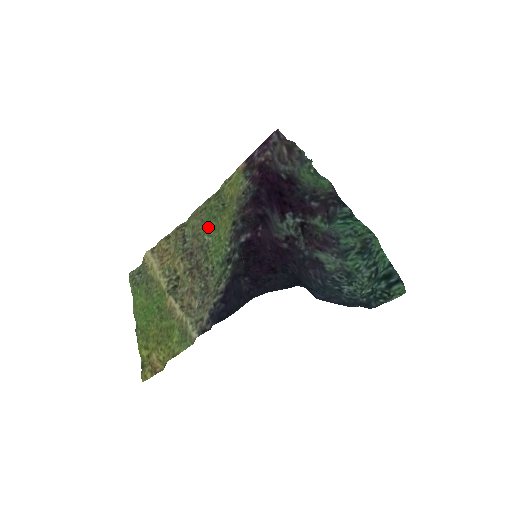
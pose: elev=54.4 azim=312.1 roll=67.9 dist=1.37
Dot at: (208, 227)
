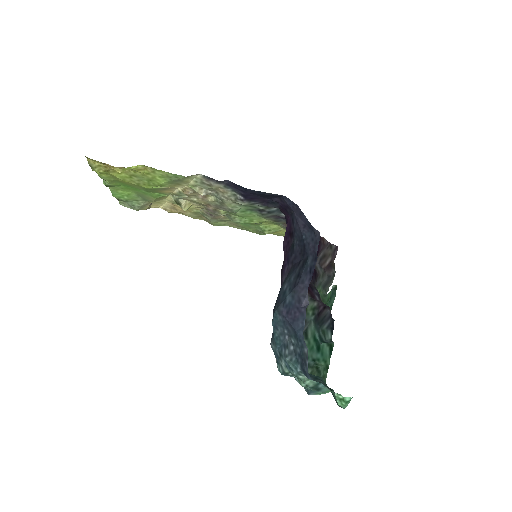
Dot at: occluded
